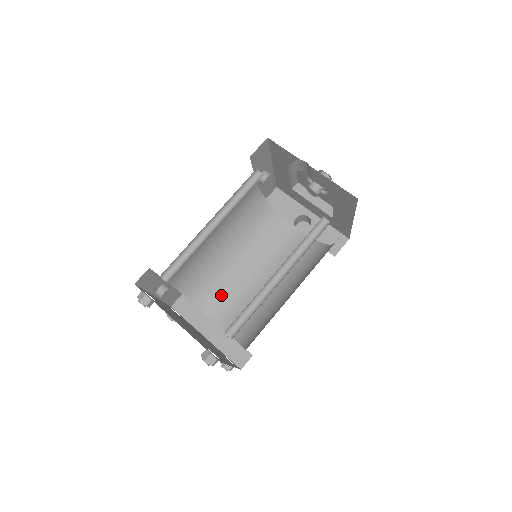
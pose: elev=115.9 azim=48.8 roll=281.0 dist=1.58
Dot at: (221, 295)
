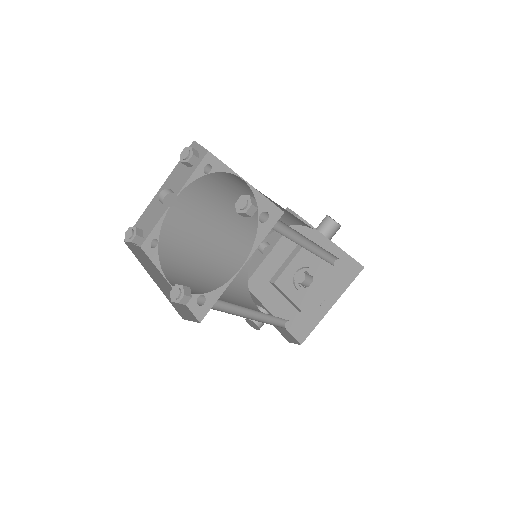
Dot at: (182, 274)
